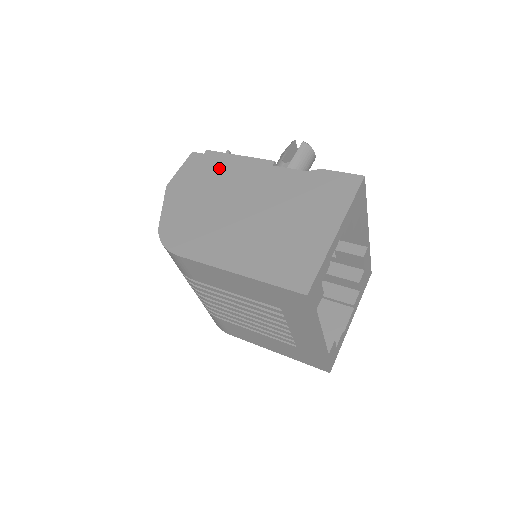
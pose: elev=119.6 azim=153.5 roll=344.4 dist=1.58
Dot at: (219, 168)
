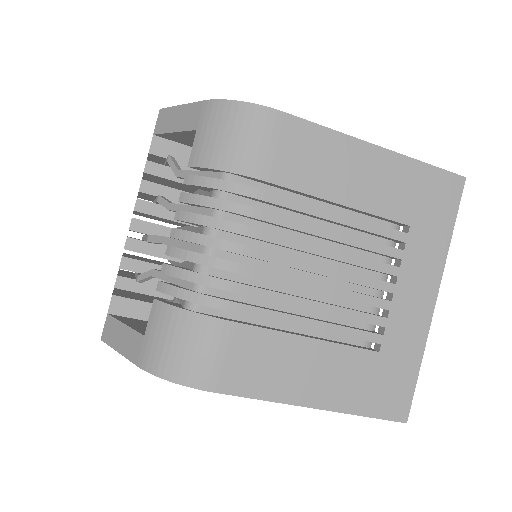
Dot at: occluded
